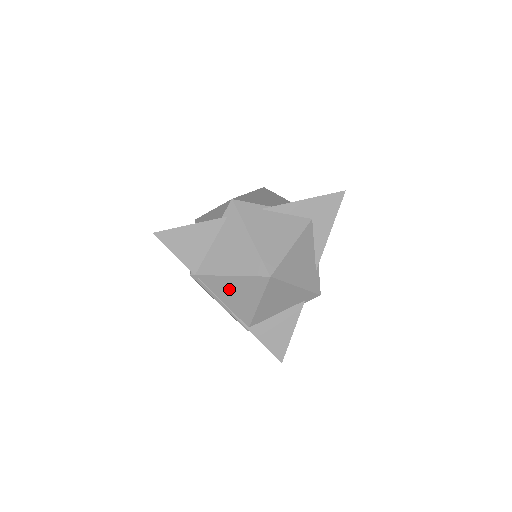
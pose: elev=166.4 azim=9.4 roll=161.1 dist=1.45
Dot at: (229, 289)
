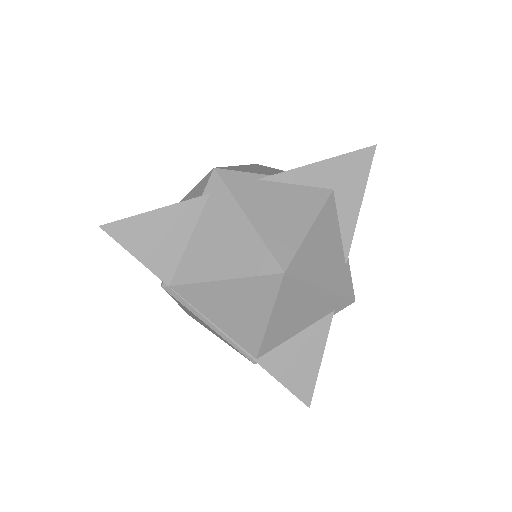
Dot at: (222, 302)
